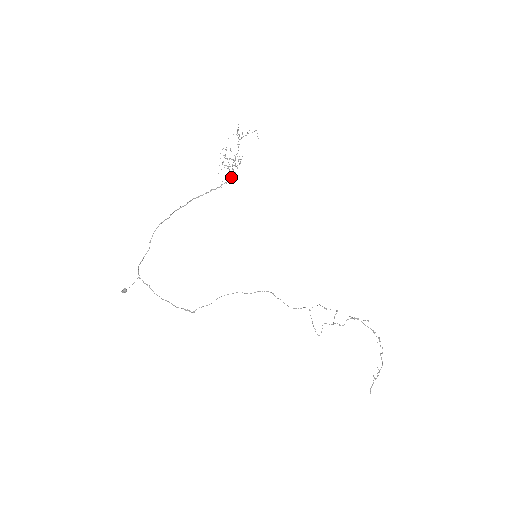
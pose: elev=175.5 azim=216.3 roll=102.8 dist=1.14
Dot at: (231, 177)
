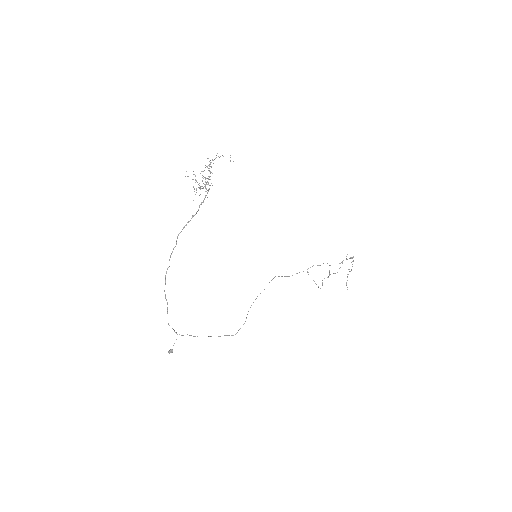
Dot at: (205, 195)
